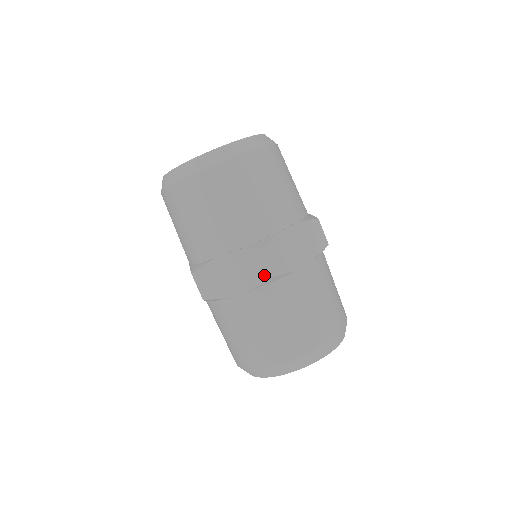
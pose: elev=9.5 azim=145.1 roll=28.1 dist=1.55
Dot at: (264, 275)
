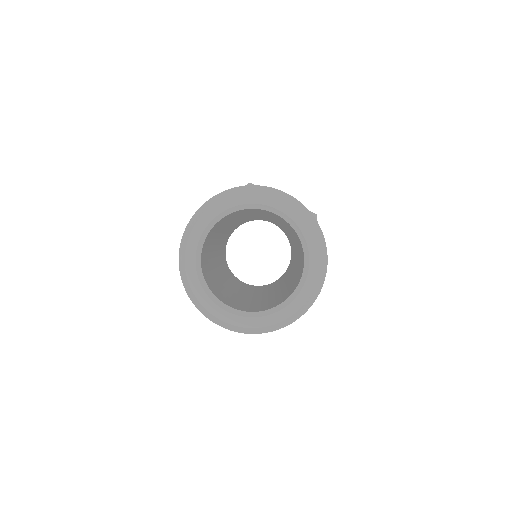
Dot at: occluded
